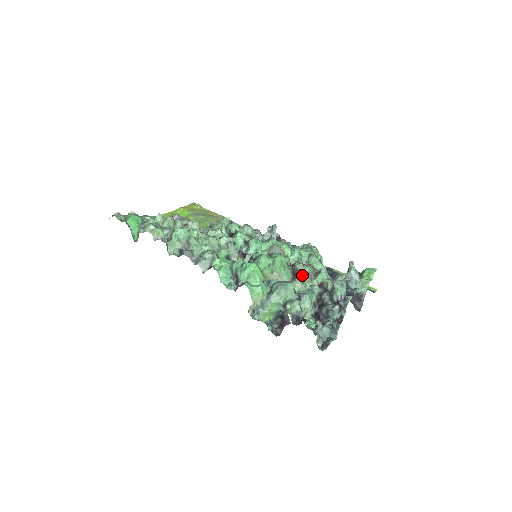
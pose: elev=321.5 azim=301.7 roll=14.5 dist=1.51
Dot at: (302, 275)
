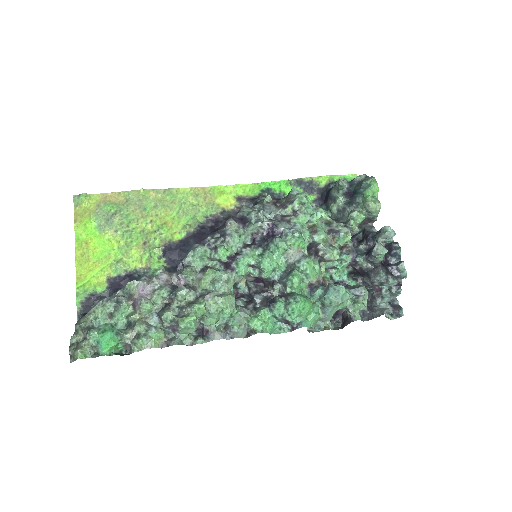
Dot at: occluded
